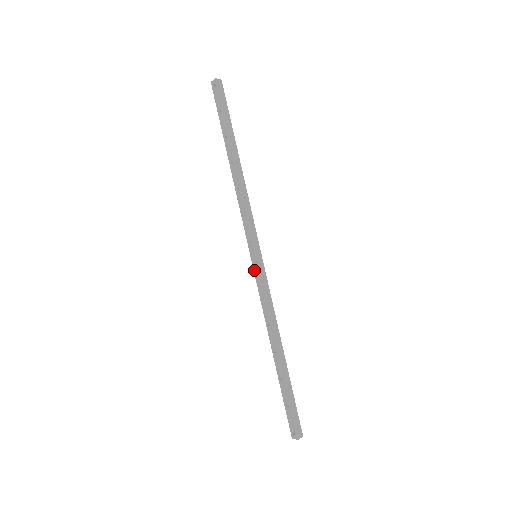
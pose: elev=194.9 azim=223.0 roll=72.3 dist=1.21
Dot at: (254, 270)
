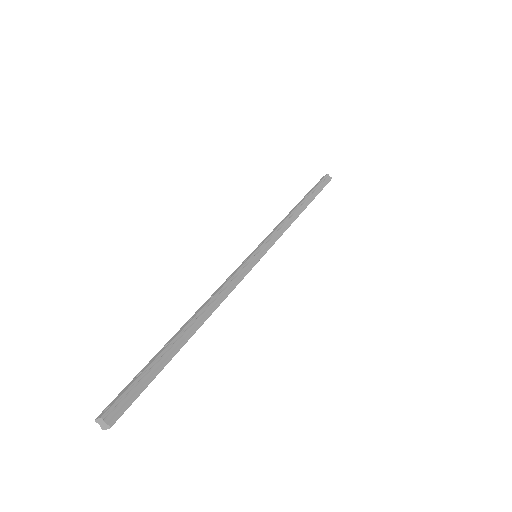
Dot at: (243, 261)
